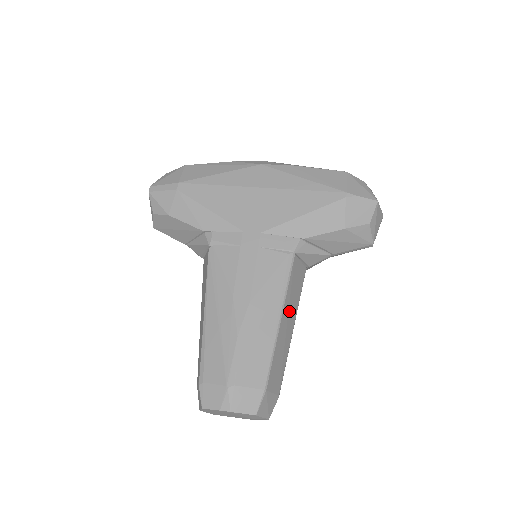
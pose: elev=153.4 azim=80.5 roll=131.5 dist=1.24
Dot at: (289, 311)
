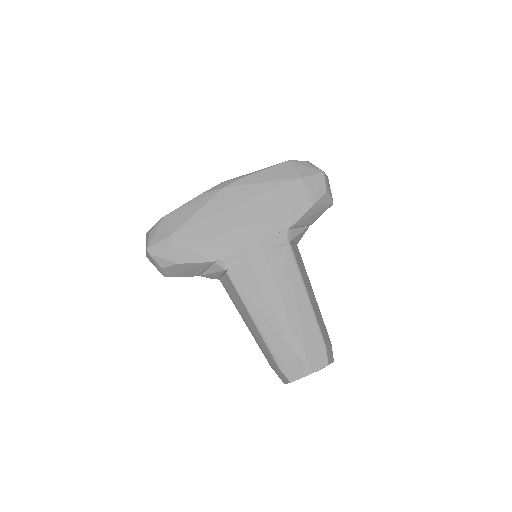
Dot at: (307, 284)
